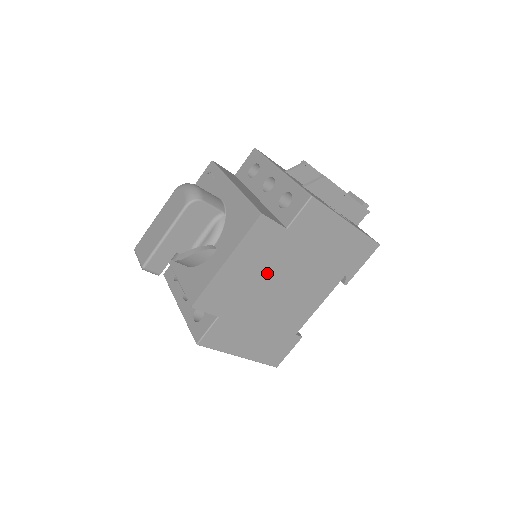
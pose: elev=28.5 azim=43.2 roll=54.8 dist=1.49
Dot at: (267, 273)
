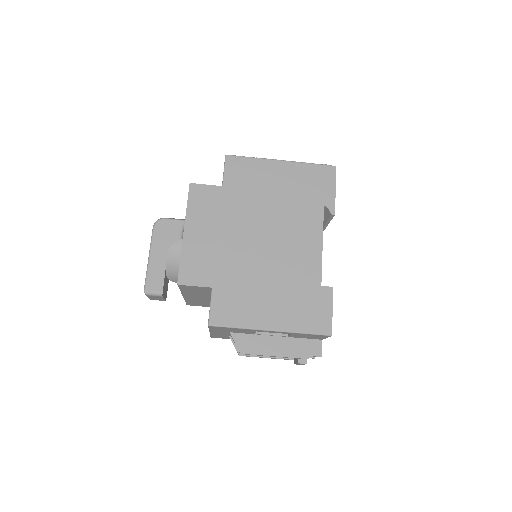
Dot at: (233, 230)
